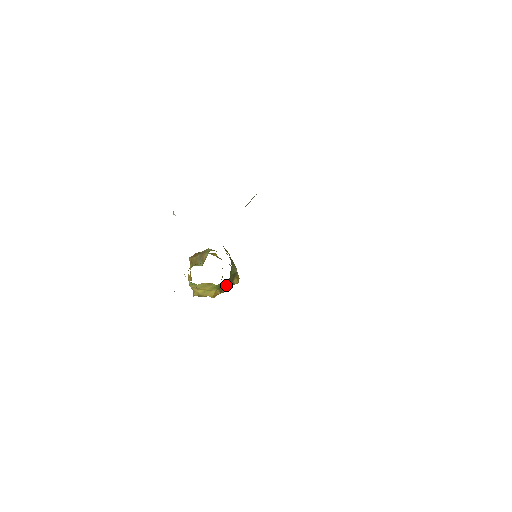
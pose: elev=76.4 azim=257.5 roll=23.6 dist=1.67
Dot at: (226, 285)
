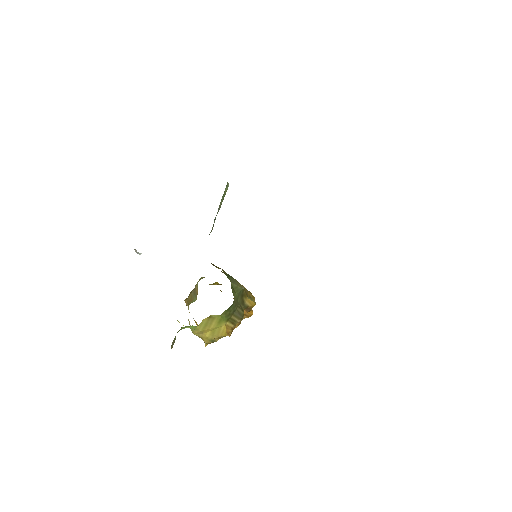
Dot at: (236, 311)
